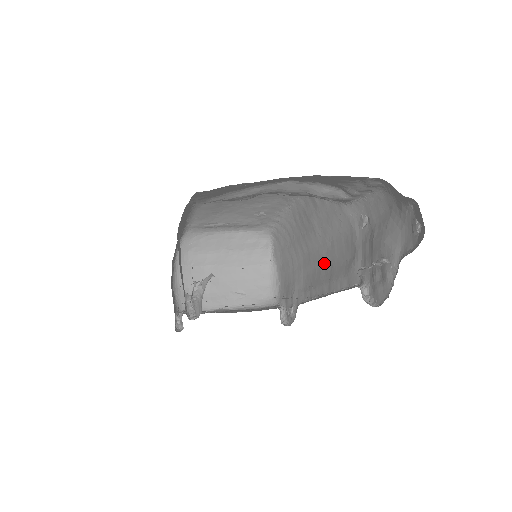
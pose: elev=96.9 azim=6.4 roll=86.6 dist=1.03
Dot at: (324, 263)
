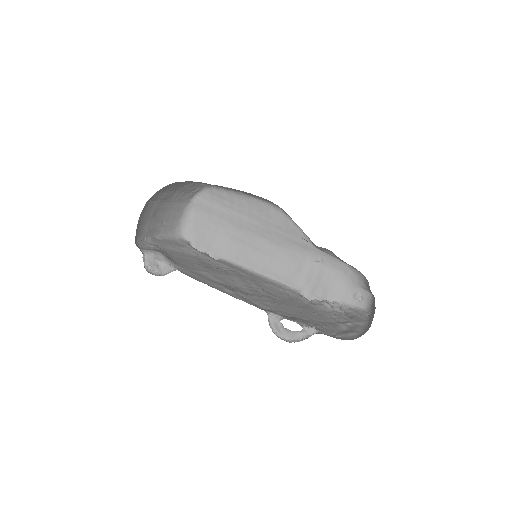
Dot at: (263, 251)
